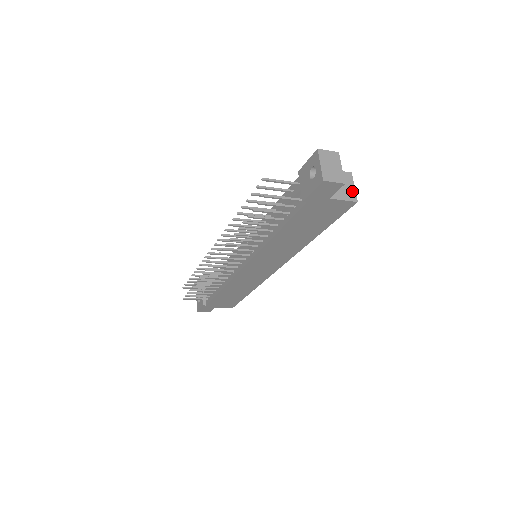
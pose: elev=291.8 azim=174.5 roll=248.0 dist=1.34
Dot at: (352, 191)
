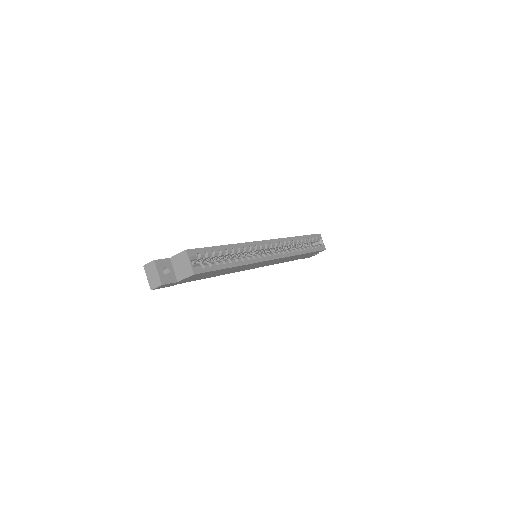
Dot at: (189, 267)
